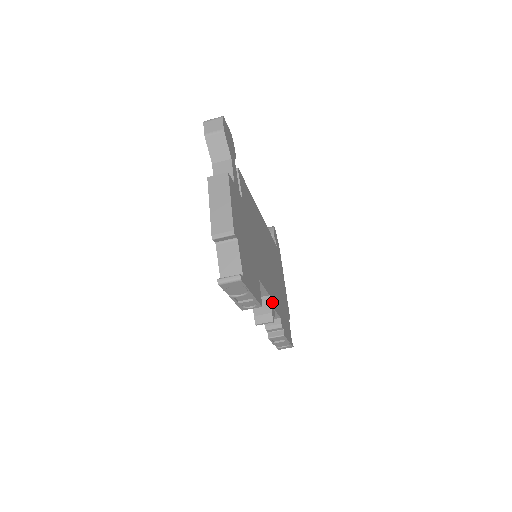
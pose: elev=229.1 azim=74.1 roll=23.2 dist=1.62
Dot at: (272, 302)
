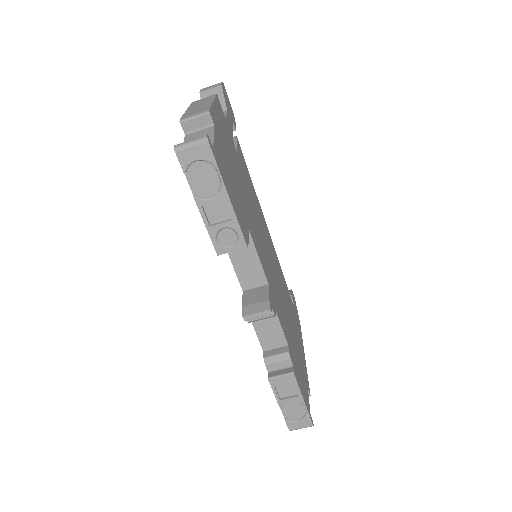
Dot at: (273, 299)
